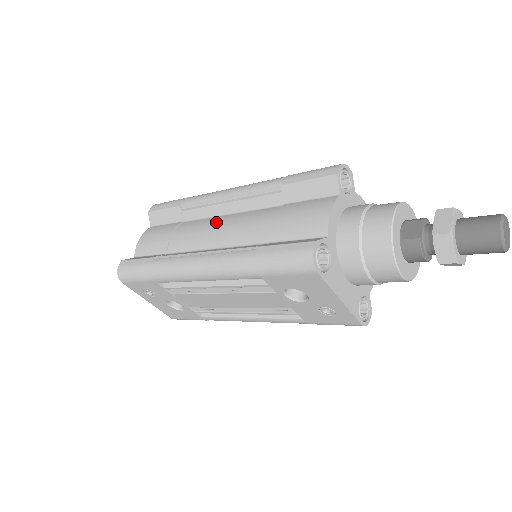
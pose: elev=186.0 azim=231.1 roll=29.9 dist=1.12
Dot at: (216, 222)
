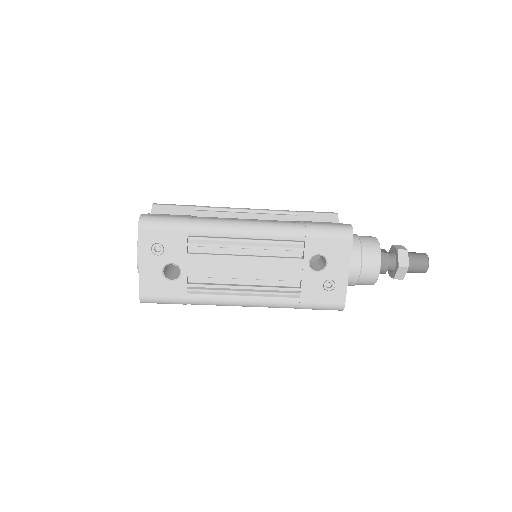
Dot at: occluded
